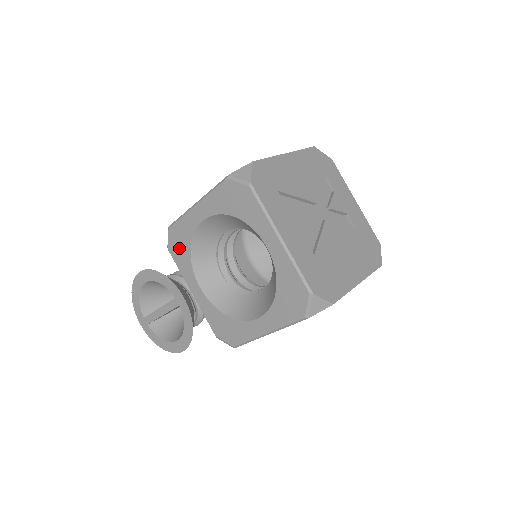
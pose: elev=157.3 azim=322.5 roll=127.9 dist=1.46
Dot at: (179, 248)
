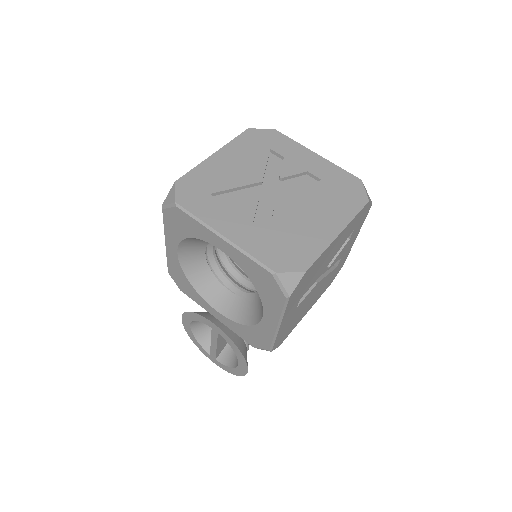
Dot at: (184, 285)
